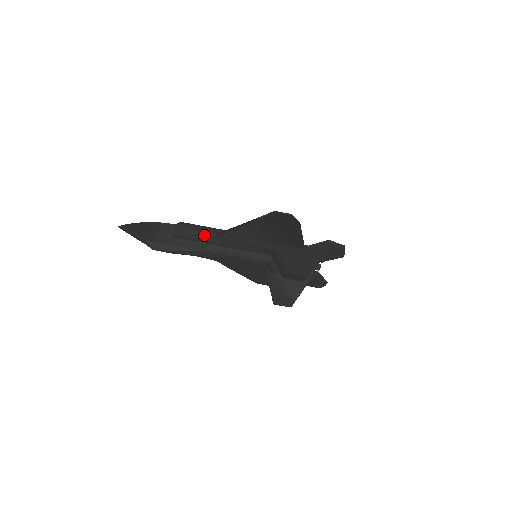
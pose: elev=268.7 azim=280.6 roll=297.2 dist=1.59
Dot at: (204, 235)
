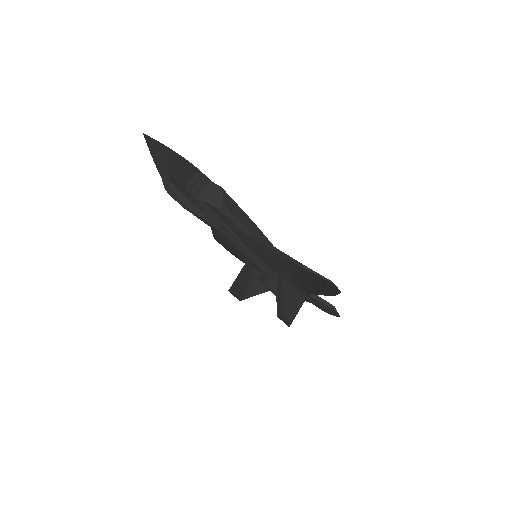
Dot at: (238, 226)
